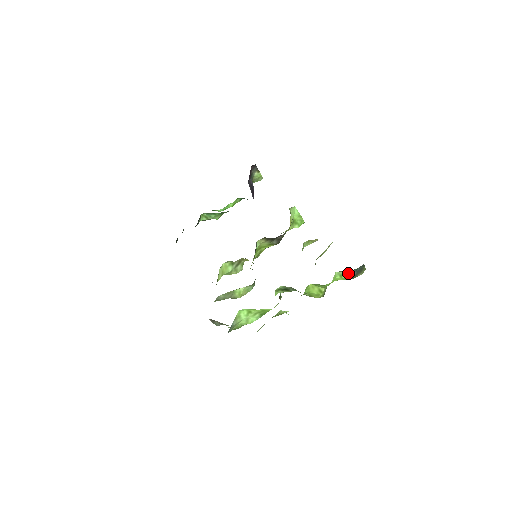
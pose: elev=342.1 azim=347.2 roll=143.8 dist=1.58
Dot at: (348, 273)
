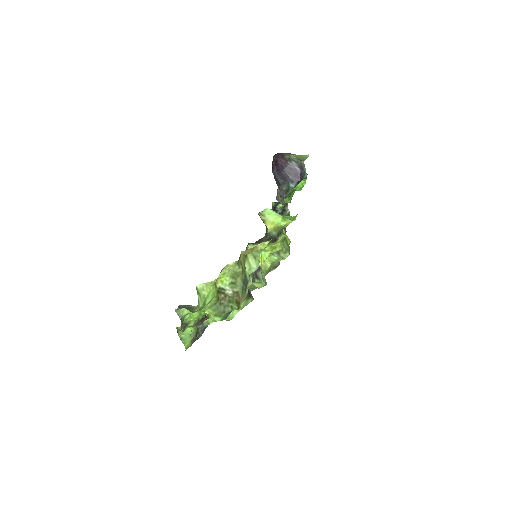
Dot at: occluded
